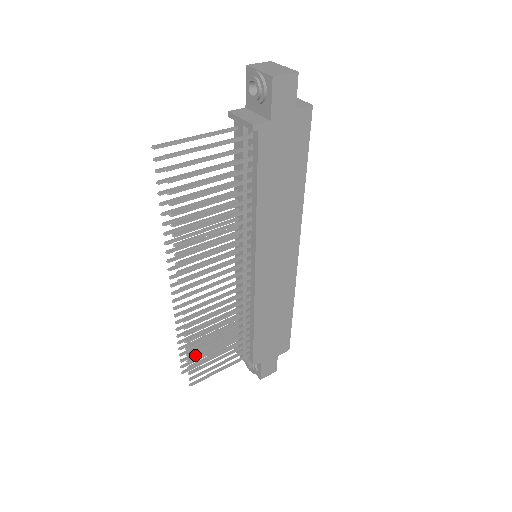
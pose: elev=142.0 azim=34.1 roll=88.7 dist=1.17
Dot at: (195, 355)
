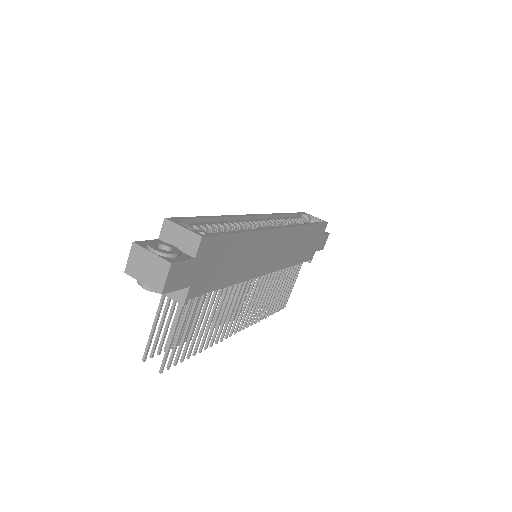
Dot at: occluded
